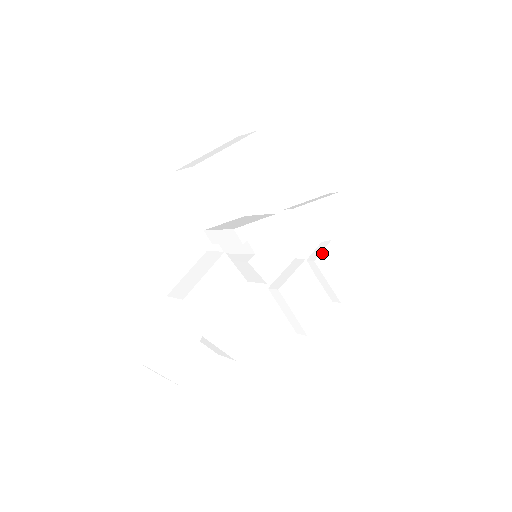
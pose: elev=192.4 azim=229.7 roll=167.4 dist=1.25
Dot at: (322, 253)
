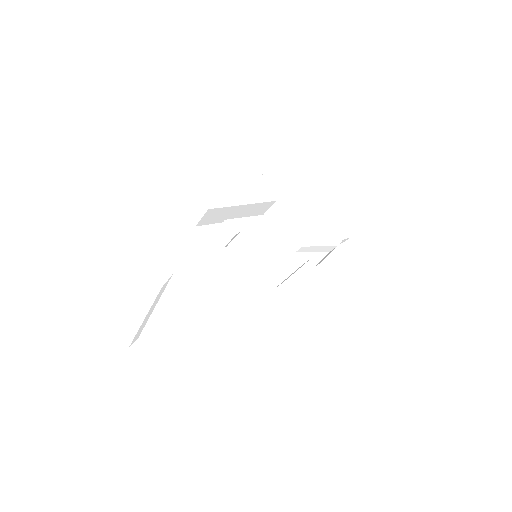
Dot at: (329, 257)
